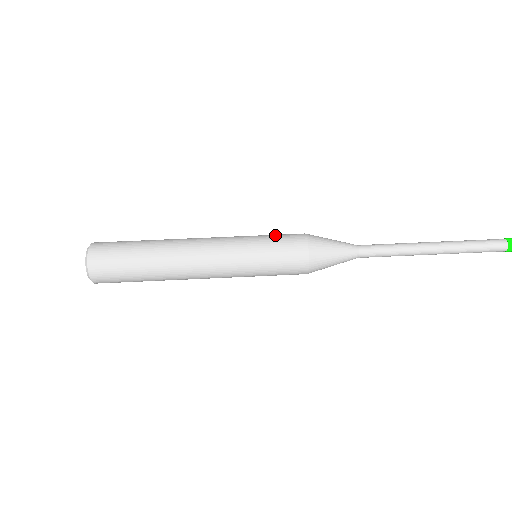
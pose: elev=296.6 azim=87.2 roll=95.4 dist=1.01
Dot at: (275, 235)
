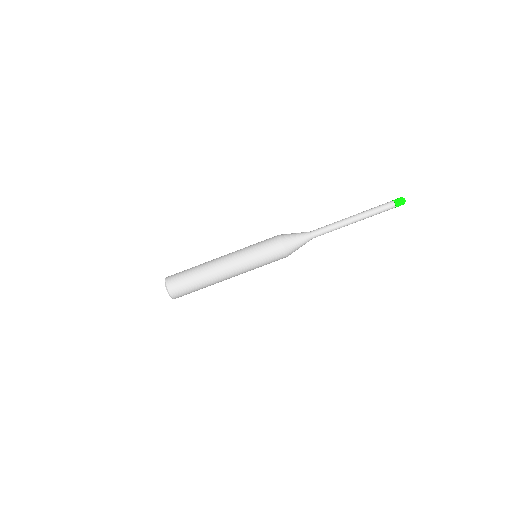
Dot at: (267, 255)
